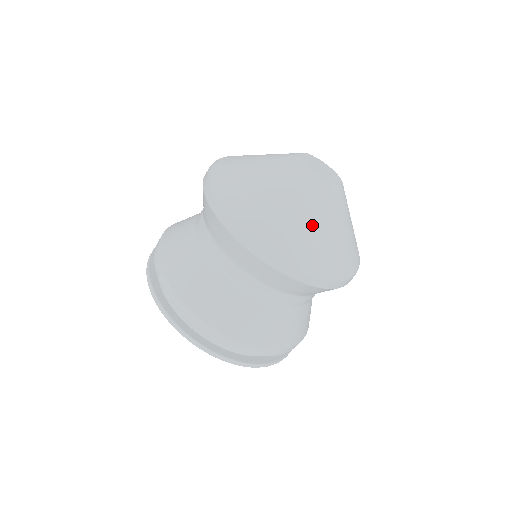
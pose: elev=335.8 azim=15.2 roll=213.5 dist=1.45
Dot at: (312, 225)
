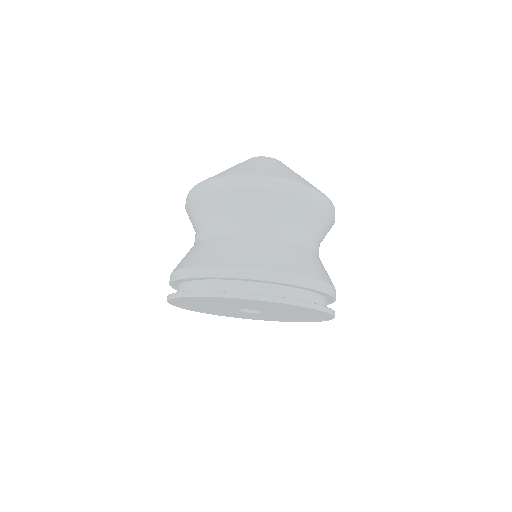
Dot at: (245, 166)
